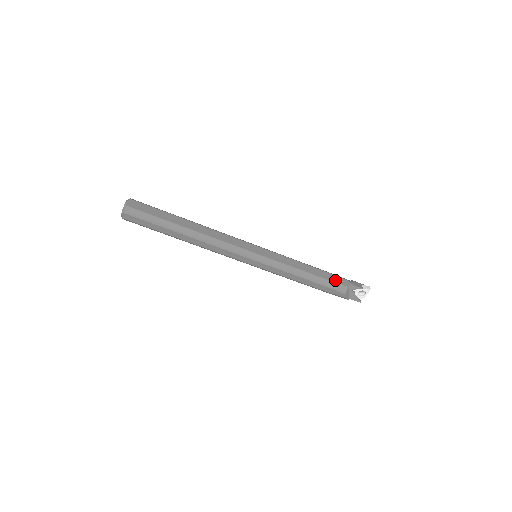
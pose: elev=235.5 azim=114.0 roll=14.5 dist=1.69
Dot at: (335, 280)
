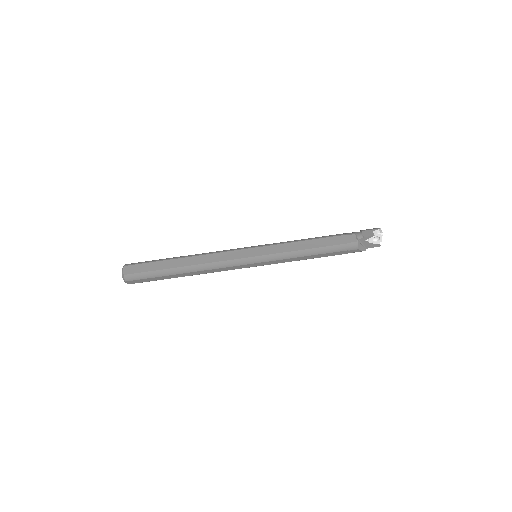
Dot at: (341, 241)
